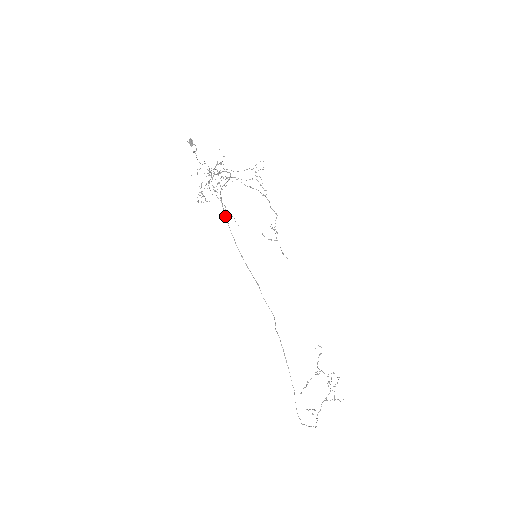
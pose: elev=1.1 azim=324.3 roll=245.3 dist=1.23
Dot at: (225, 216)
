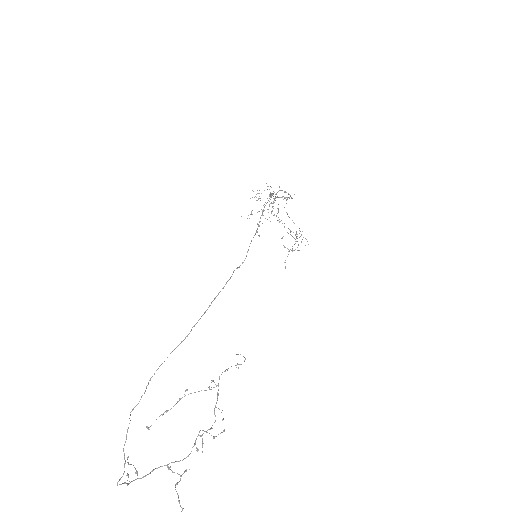
Dot at: (272, 195)
